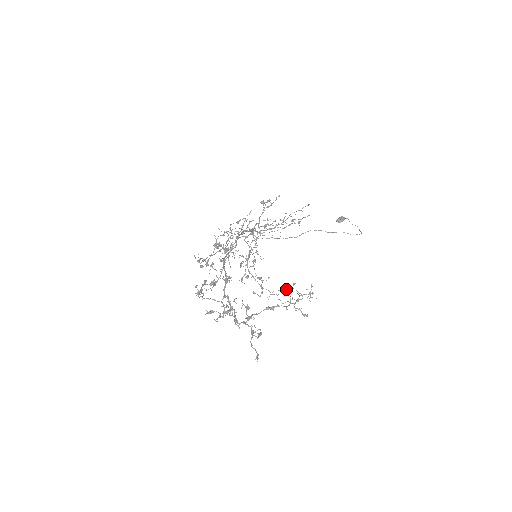
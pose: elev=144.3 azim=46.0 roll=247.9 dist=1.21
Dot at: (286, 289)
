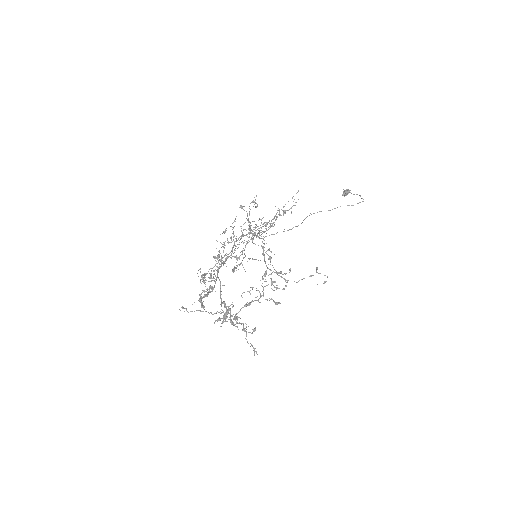
Dot at: (310, 275)
